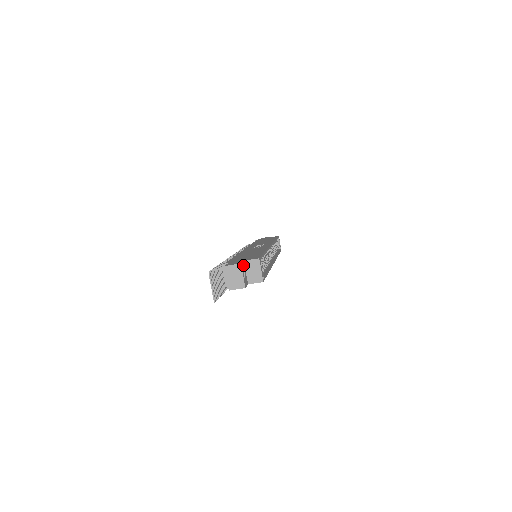
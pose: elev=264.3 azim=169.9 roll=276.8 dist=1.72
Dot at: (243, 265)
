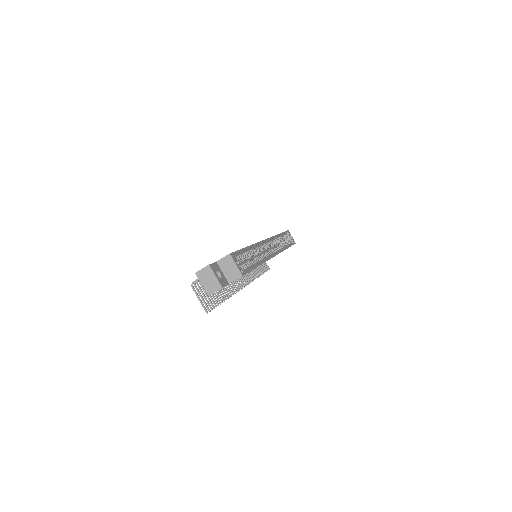
Dot at: (215, 266)
